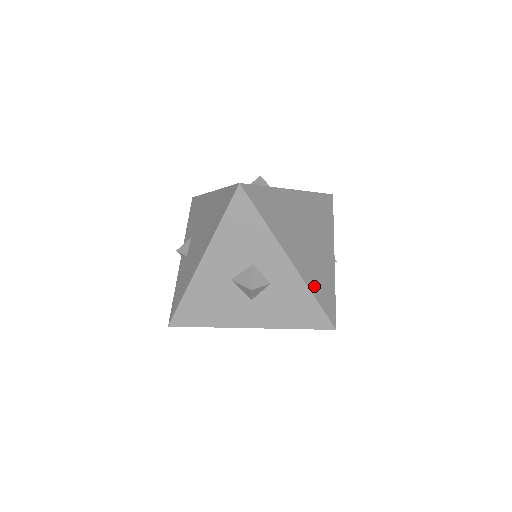
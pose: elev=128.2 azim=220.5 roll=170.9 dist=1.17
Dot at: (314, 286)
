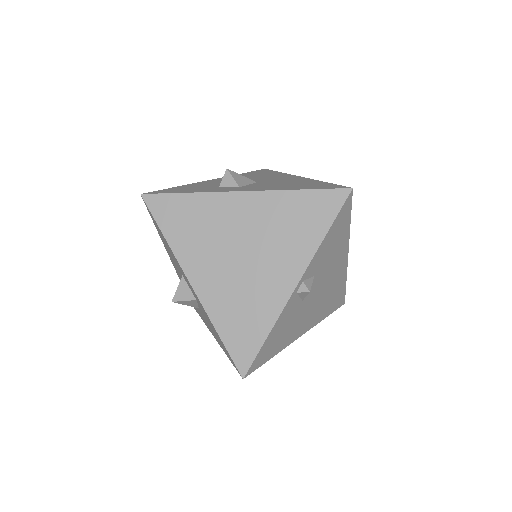
Dot at: (223, 320)
